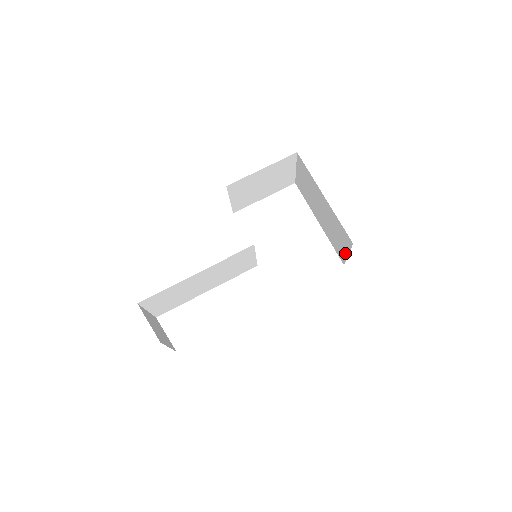
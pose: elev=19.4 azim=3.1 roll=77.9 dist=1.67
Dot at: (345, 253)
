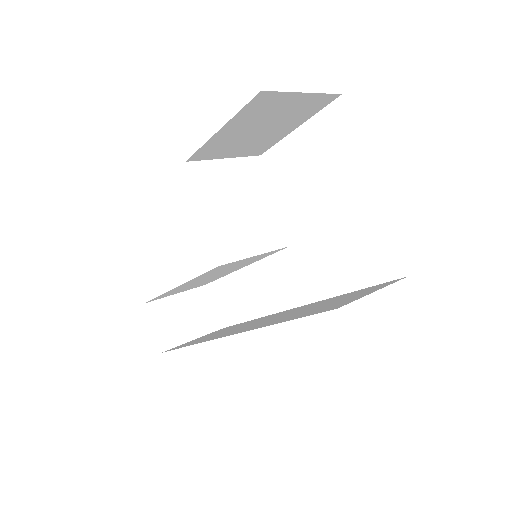
Dot at: occluded
